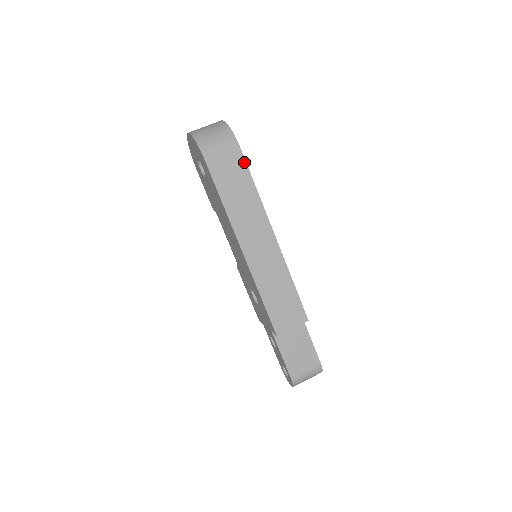
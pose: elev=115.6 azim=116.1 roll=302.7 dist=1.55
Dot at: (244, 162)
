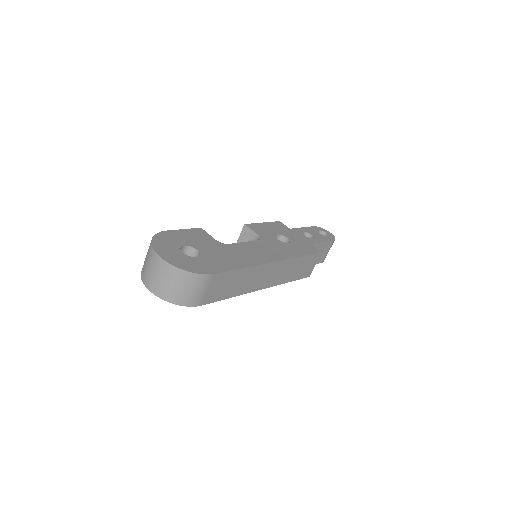
Dot at: (223, 274)
